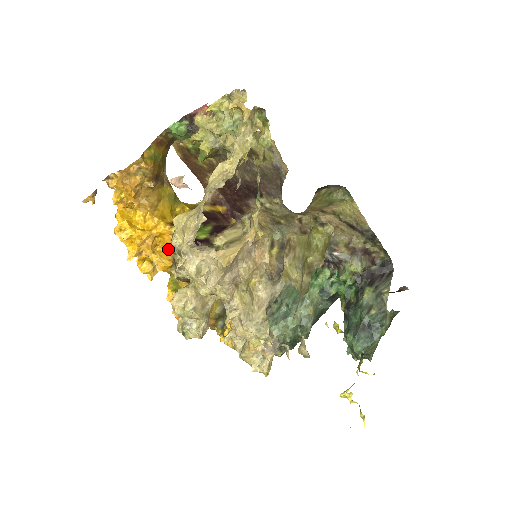
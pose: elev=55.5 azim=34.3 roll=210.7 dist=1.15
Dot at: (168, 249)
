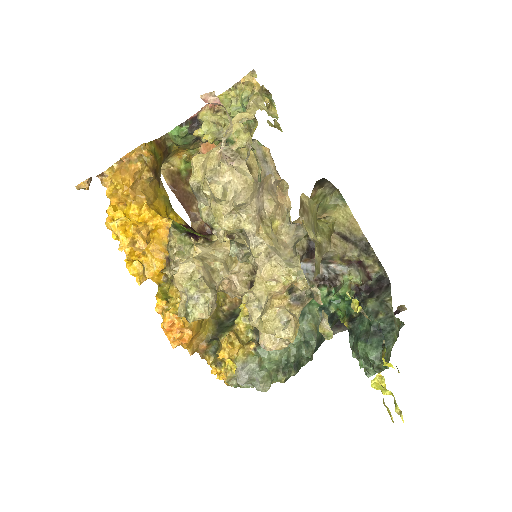
Dot at: (162, 246)
